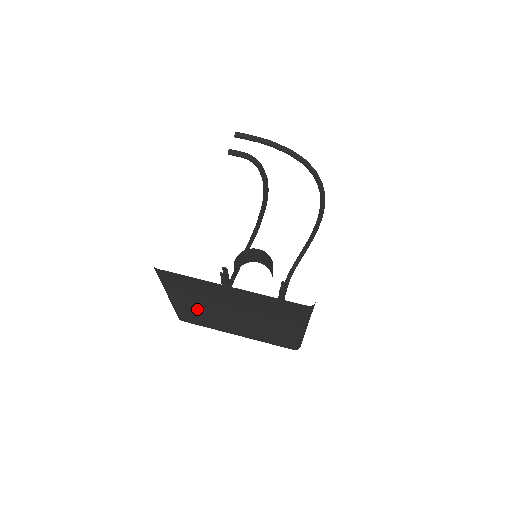
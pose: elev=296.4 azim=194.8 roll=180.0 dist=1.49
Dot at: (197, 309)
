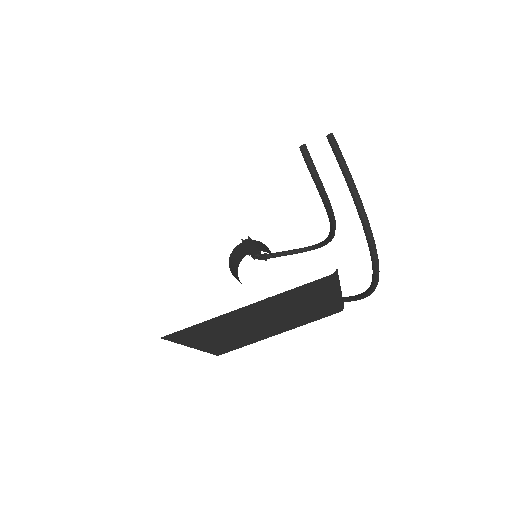
Dot at: occluded
